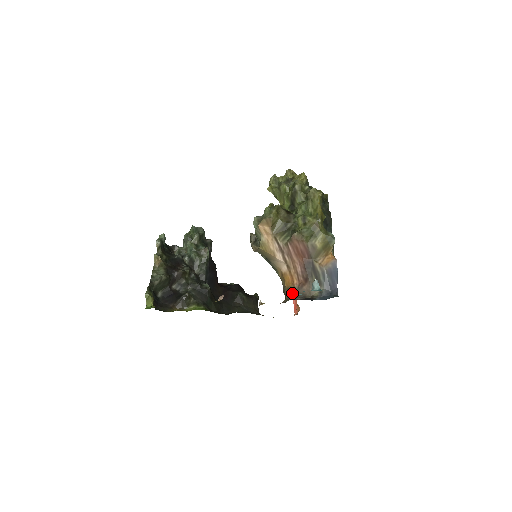
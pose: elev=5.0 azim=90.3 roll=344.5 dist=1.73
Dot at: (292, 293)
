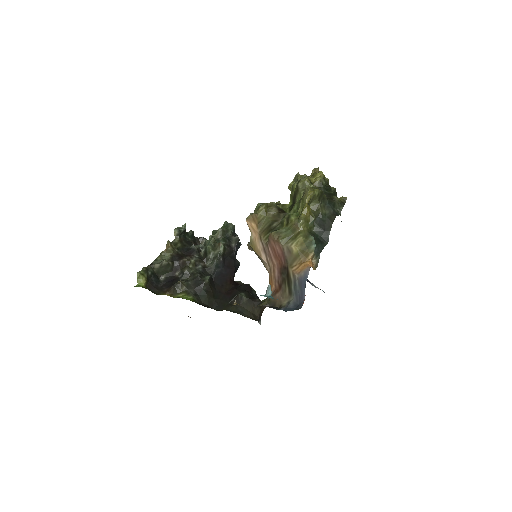
Dot at: (268, 299)
